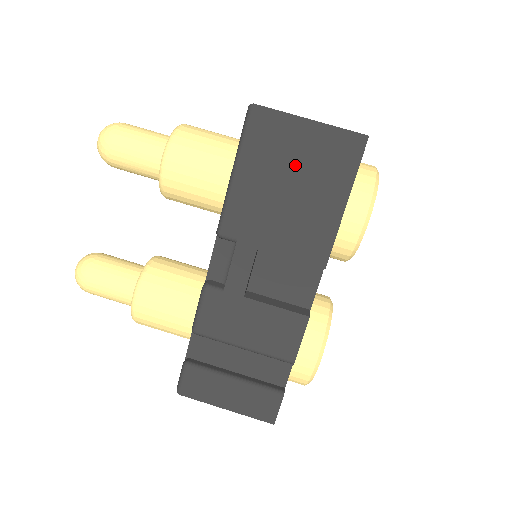
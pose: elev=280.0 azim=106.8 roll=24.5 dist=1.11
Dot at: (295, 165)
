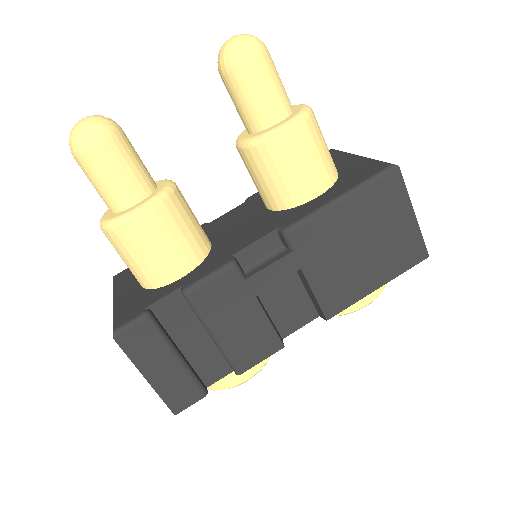
Dot at: (380, 234)
